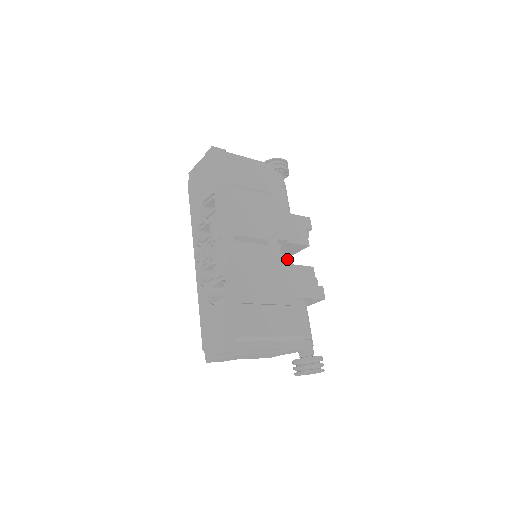
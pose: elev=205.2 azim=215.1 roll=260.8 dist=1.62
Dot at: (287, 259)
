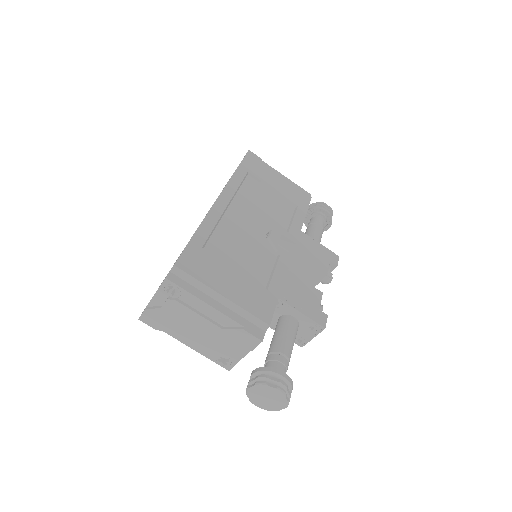
Dot at: (285, 254)
